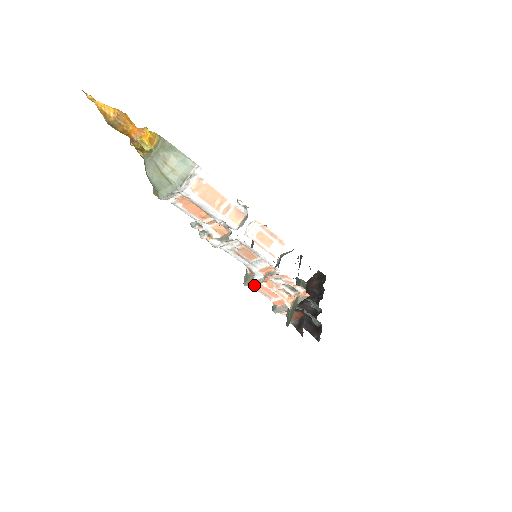
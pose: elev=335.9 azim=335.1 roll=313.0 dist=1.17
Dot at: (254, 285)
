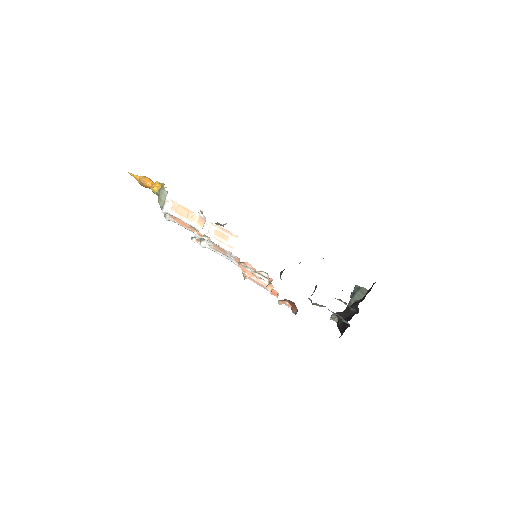
Dot at: (248, 278)
